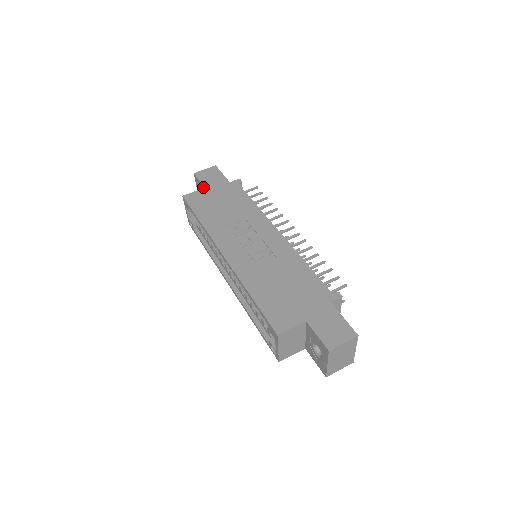
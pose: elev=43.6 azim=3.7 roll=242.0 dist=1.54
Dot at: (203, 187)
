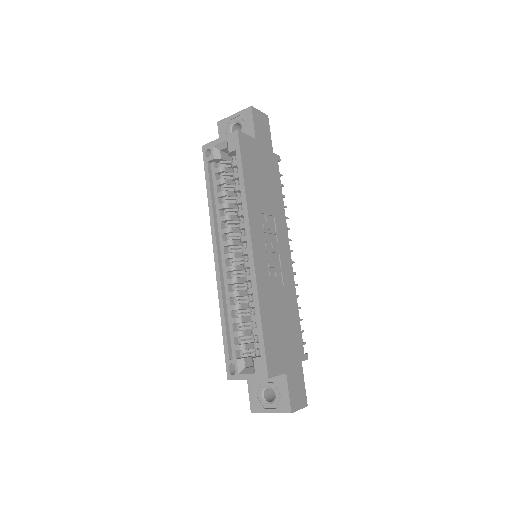
Dot at: (253, 134)
